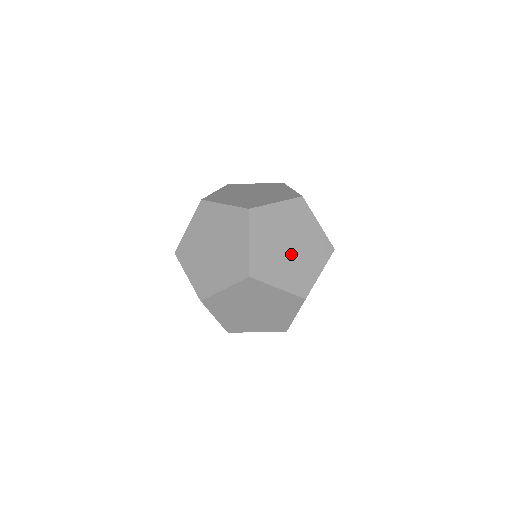
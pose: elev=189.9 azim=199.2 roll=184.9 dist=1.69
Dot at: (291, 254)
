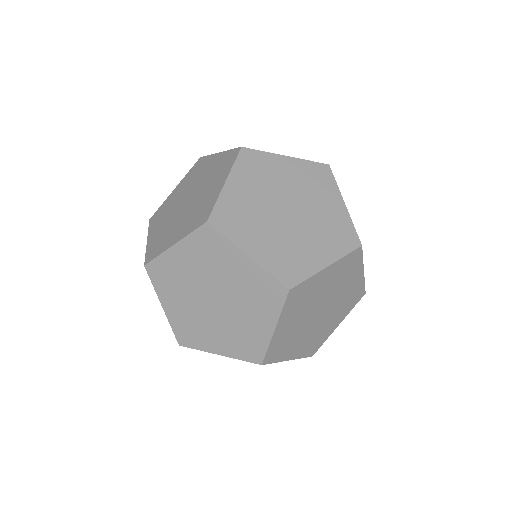
Dot at: occluded
